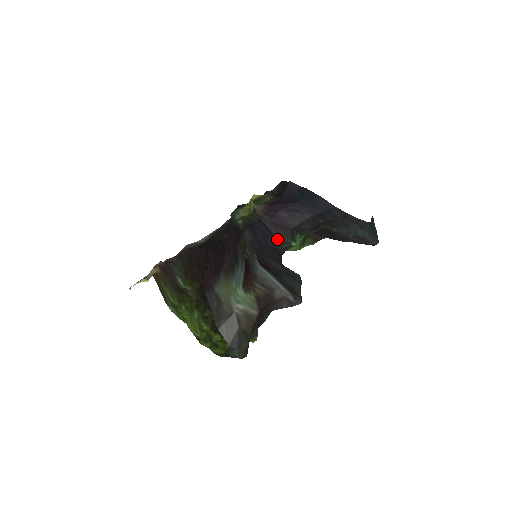
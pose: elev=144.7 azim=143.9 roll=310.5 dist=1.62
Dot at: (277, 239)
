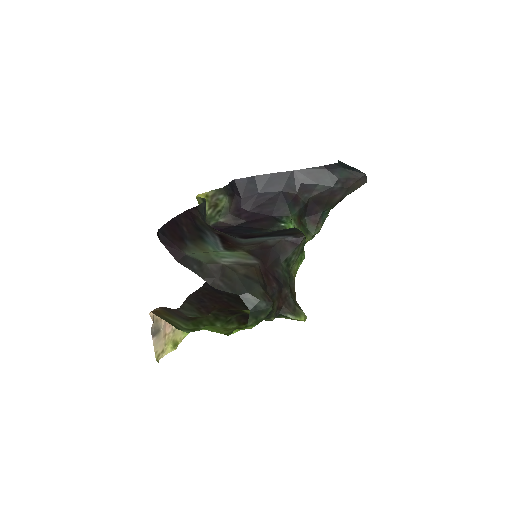
Dot at: (263, 229)
